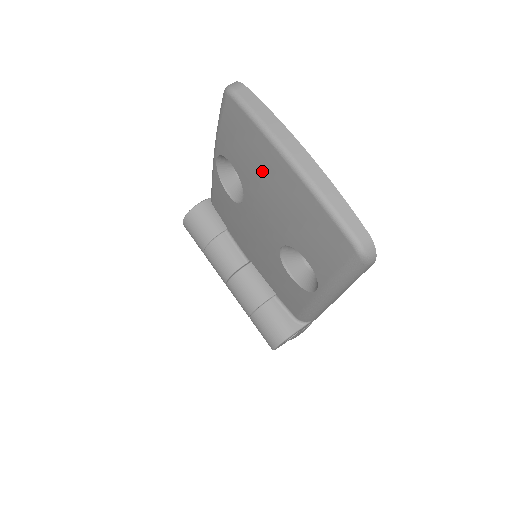
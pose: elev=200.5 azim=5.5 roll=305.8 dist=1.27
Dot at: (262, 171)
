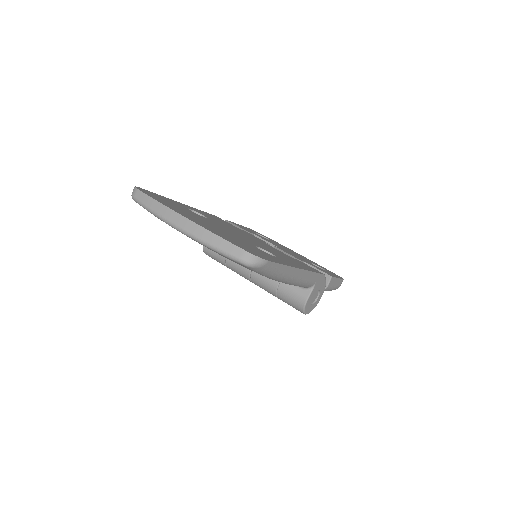
Dot at: occluded
